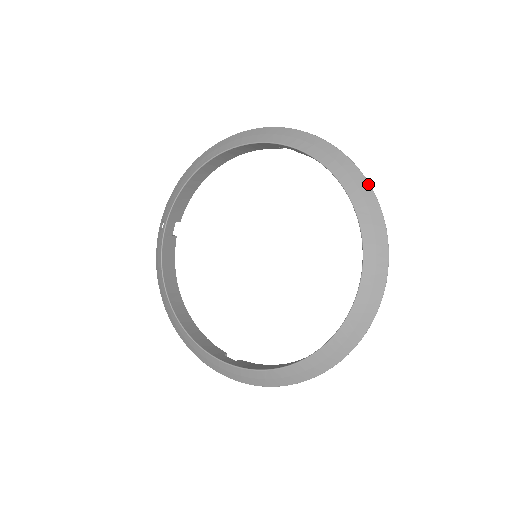
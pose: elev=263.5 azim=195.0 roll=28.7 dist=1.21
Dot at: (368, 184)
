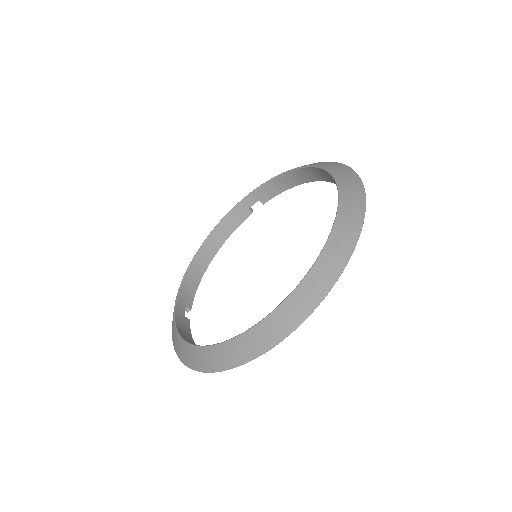
Dot at: occluded
